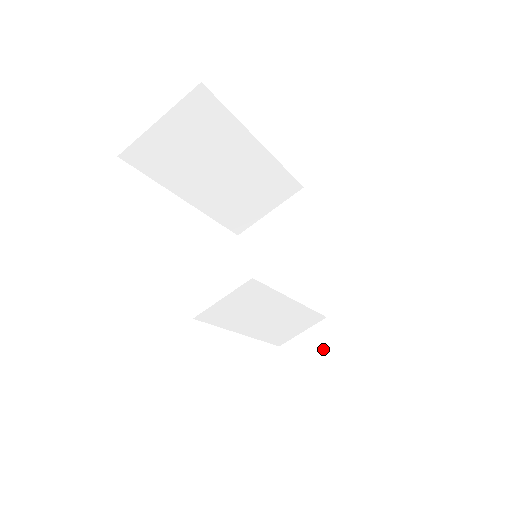
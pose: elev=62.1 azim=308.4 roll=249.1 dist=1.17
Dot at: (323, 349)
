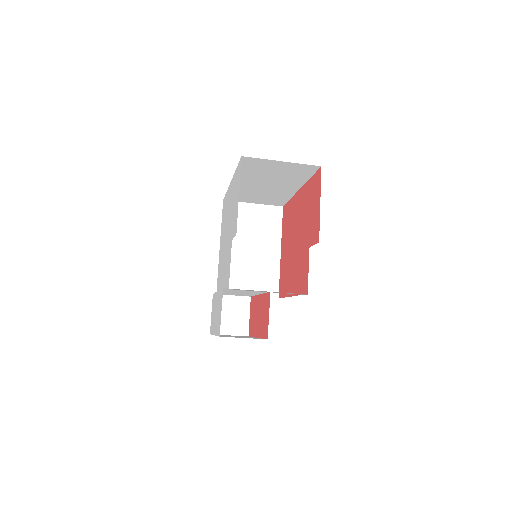
Dot at: (239, 313)
